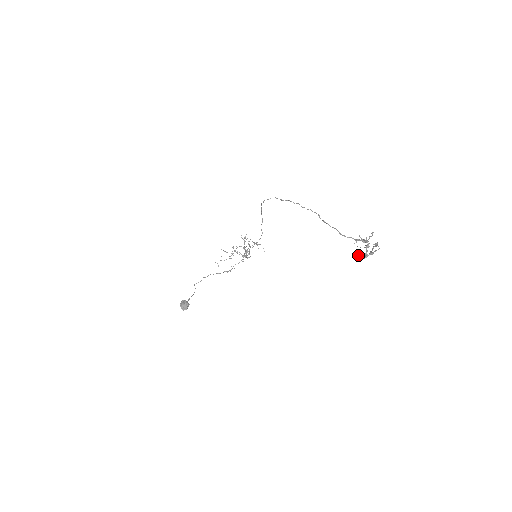
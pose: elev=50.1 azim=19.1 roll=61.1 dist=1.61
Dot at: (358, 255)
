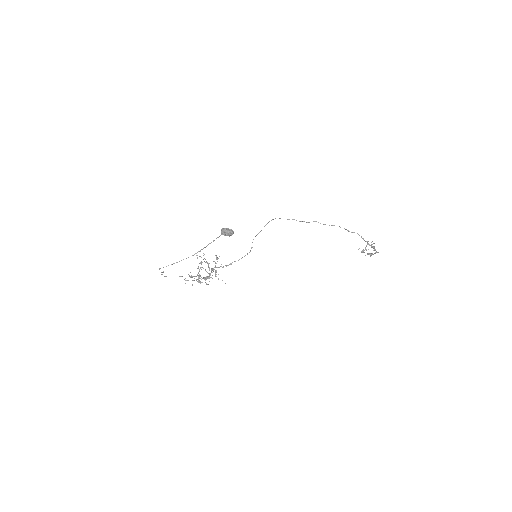
Dot at: occluded
